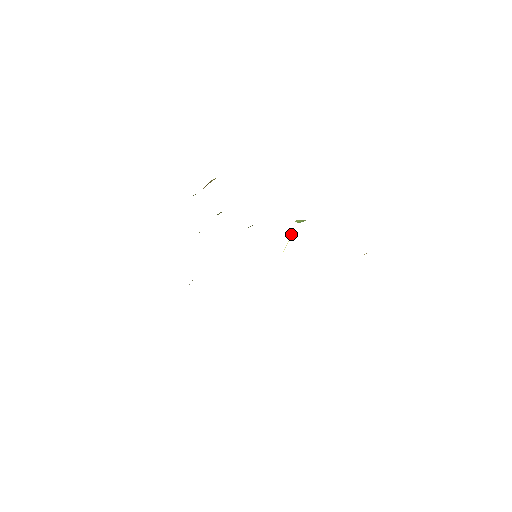
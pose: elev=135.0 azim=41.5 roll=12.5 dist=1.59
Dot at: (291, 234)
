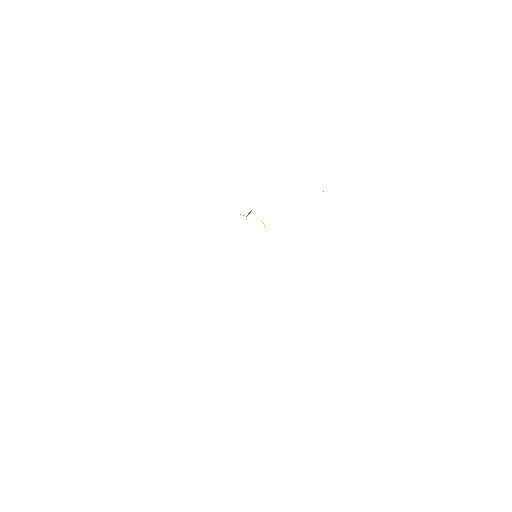
Dot at: occluded
